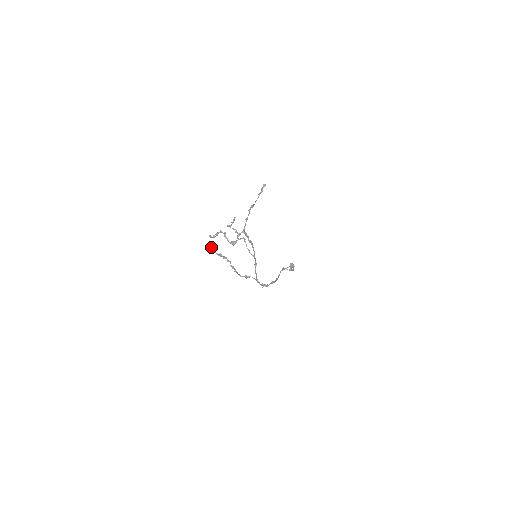
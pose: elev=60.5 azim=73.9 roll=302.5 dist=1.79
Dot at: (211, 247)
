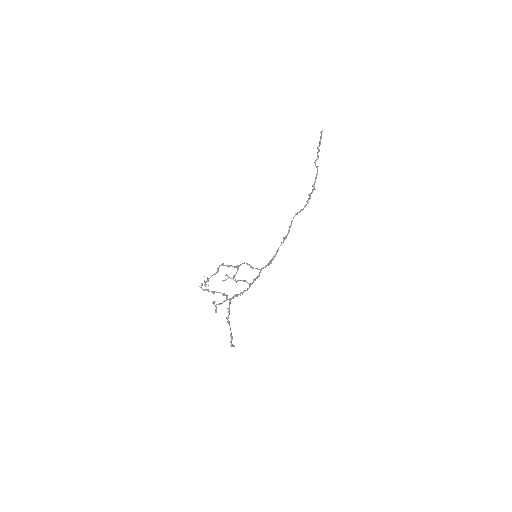
Dot at: occluded
